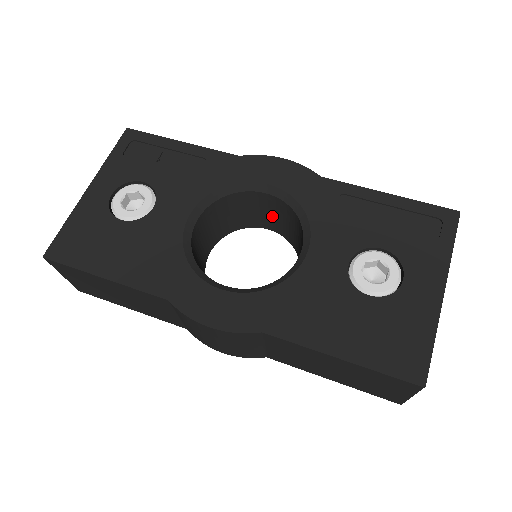
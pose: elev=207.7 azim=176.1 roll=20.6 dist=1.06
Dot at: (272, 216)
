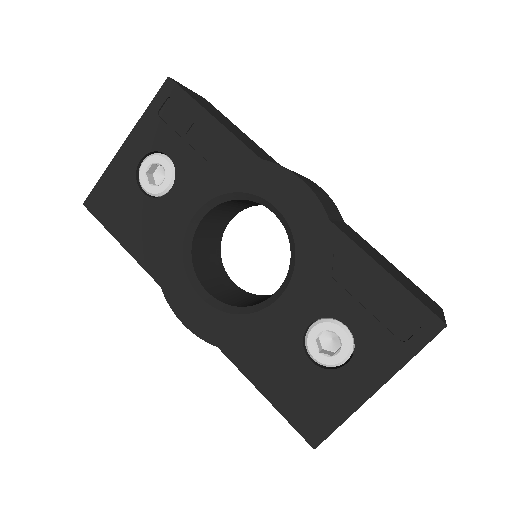
Dot at: occluded
